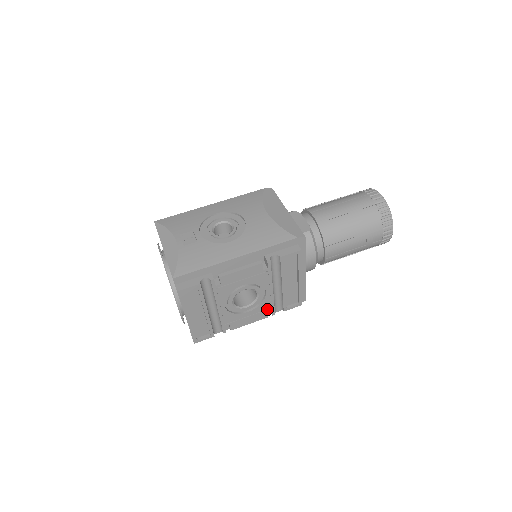
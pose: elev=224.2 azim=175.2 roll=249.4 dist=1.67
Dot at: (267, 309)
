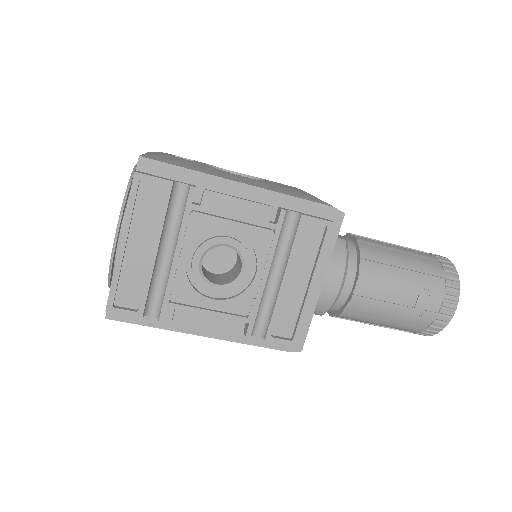
Dot at: (243, 316)
